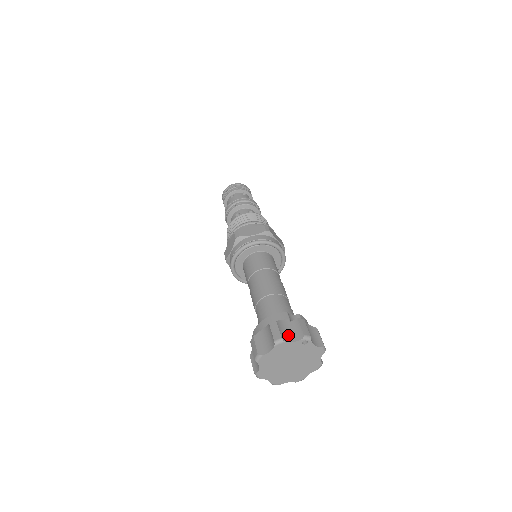
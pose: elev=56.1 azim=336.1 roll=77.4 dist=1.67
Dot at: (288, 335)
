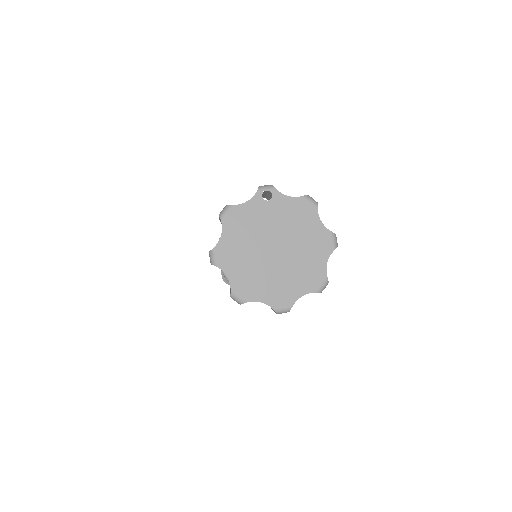
Dot at: occluded
